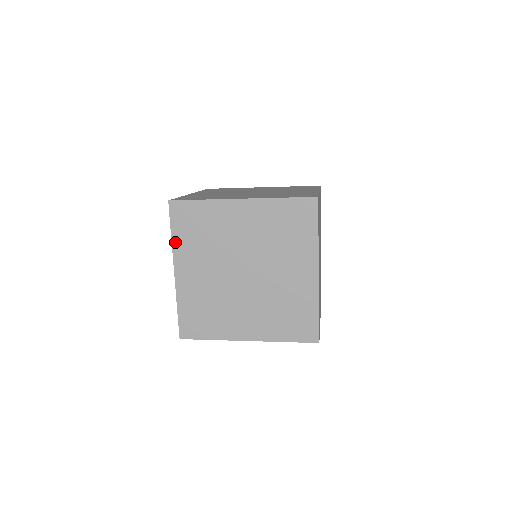
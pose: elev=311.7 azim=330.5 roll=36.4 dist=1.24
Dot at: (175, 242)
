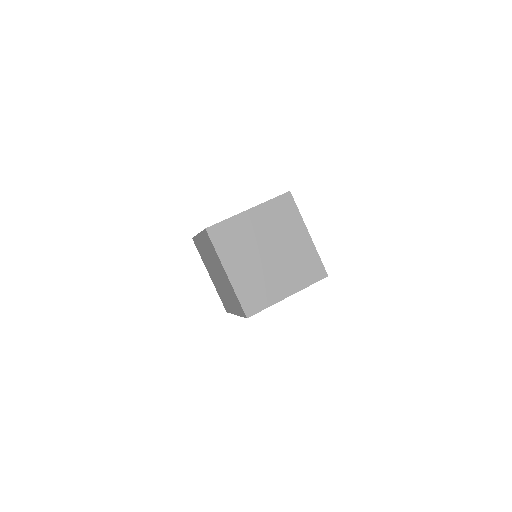
Dot at: (202, 259)
